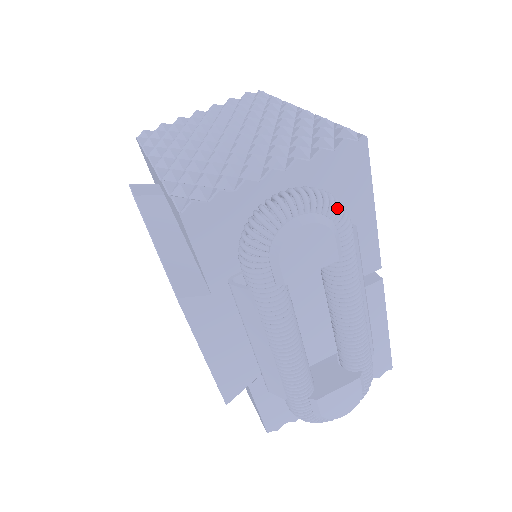
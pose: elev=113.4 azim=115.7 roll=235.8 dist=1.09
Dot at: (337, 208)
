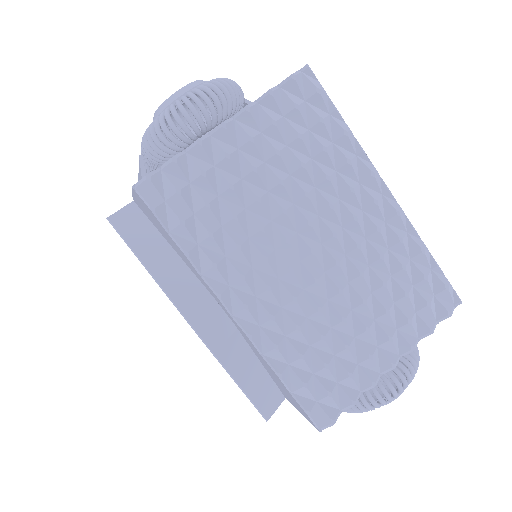
Dot at: occluded
